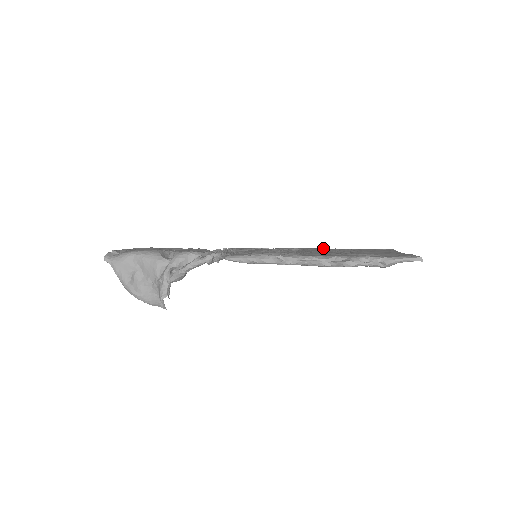
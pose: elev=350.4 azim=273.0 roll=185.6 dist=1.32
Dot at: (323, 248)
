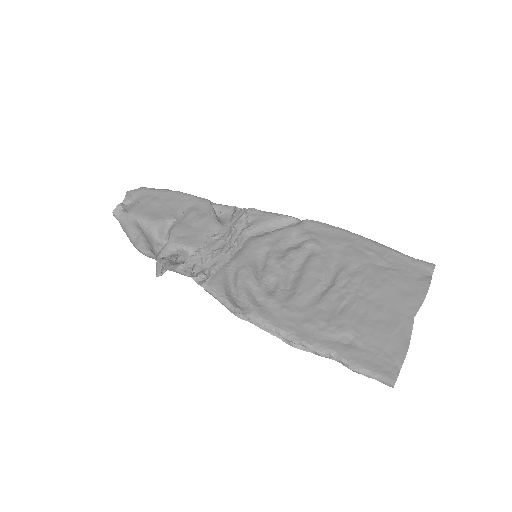
Dot at: (350, 248)
